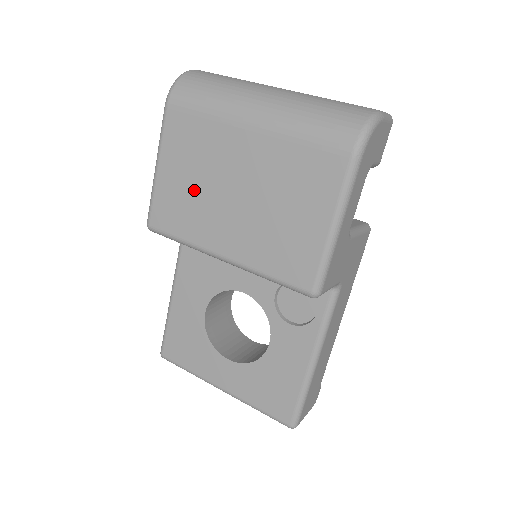
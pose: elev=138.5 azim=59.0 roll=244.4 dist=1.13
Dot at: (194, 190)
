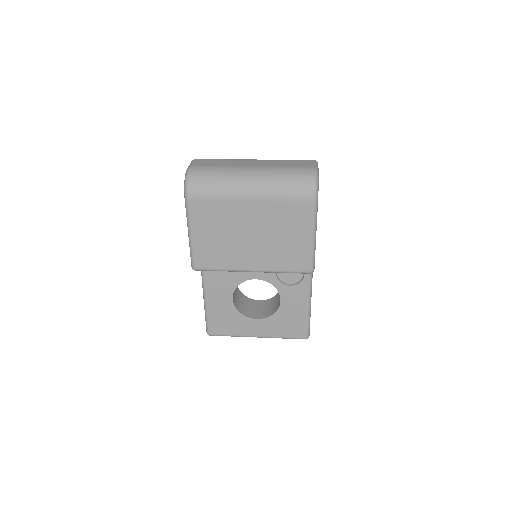
Dot at: (222, 241)
